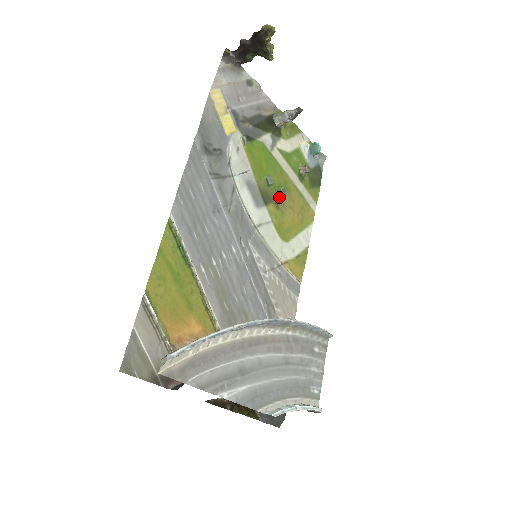
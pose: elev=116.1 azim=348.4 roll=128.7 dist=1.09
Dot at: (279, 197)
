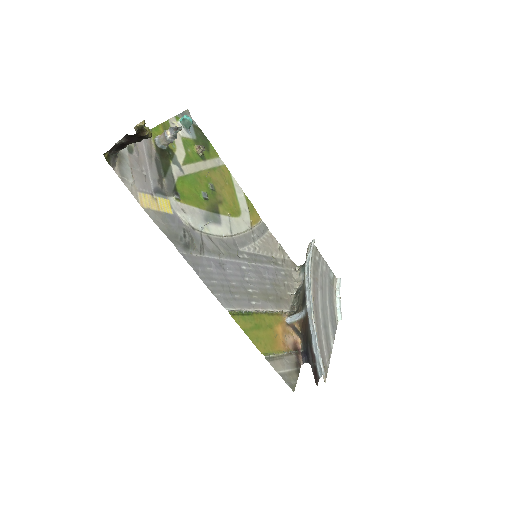
Dot at: (215, 195)
